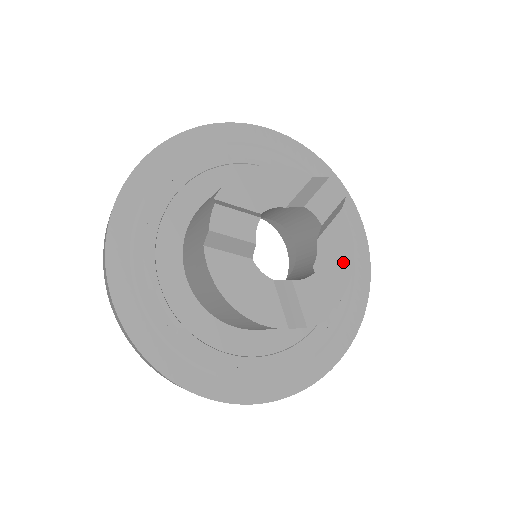
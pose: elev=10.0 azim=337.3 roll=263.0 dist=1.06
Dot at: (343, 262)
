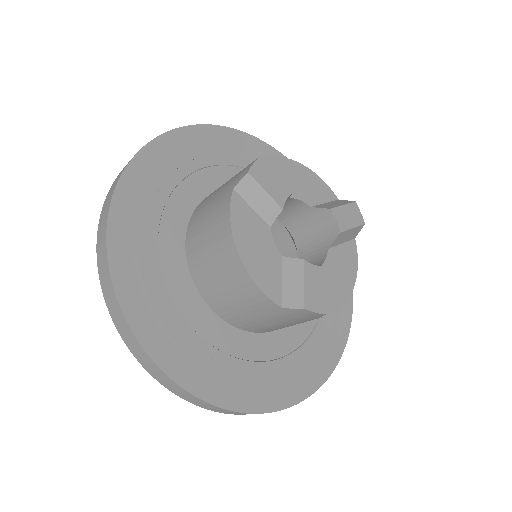
Dot at: (345, 281)
